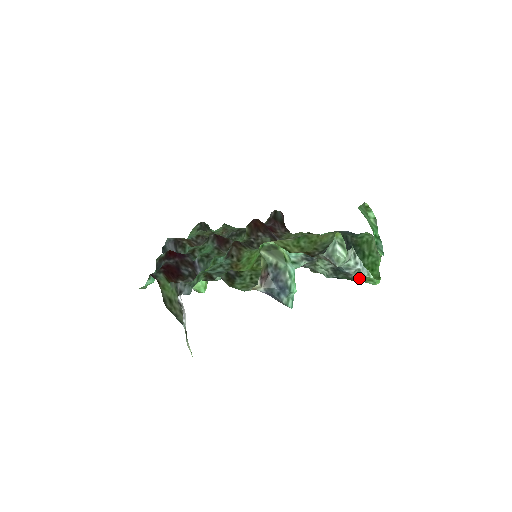
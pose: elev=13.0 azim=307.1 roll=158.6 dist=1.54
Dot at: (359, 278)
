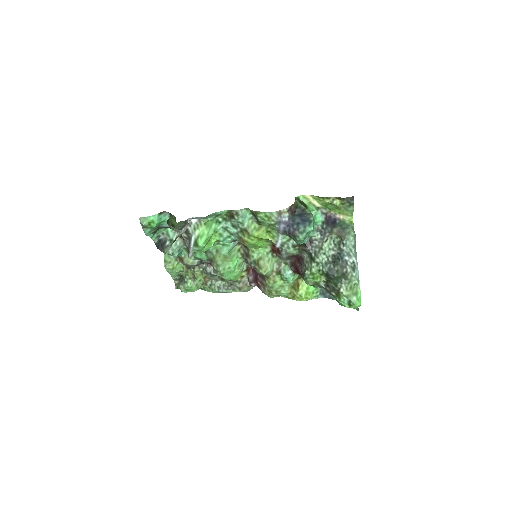
Dot at: (351, 275)
